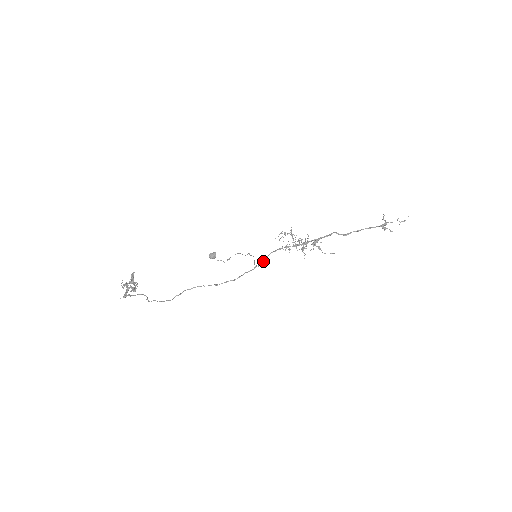
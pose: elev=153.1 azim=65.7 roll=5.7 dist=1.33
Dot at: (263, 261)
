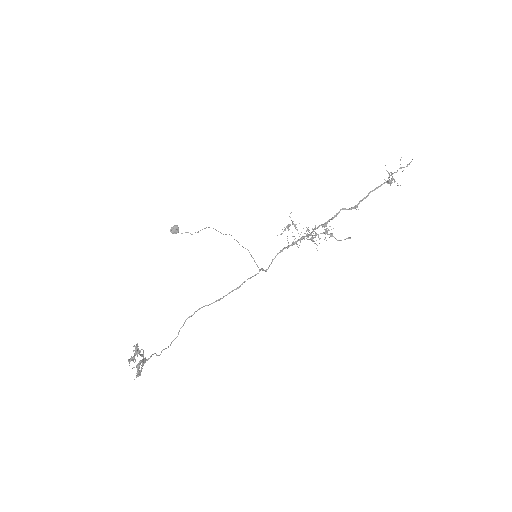
Dot at: occluded
